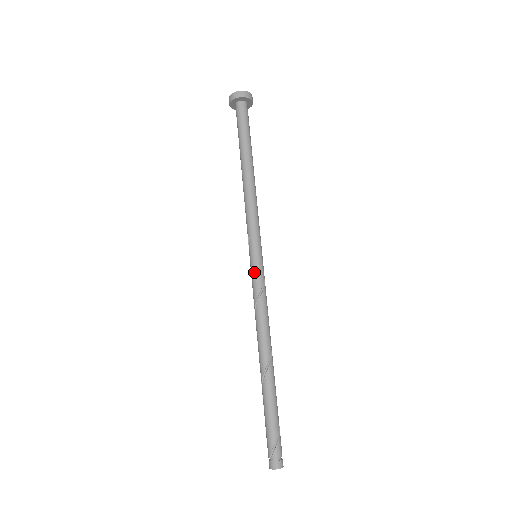
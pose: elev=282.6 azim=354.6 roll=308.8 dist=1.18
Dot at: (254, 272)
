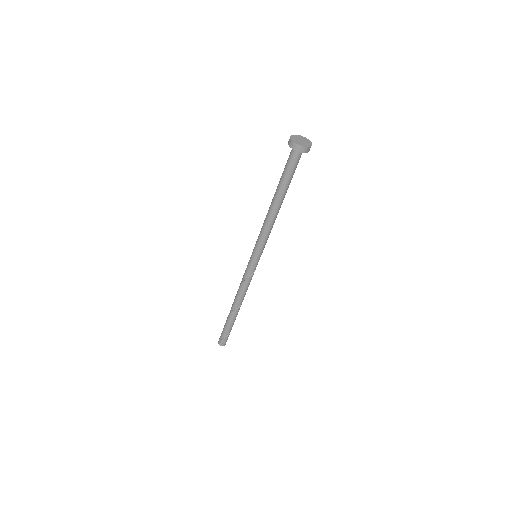
Dot at: (249, 266)
